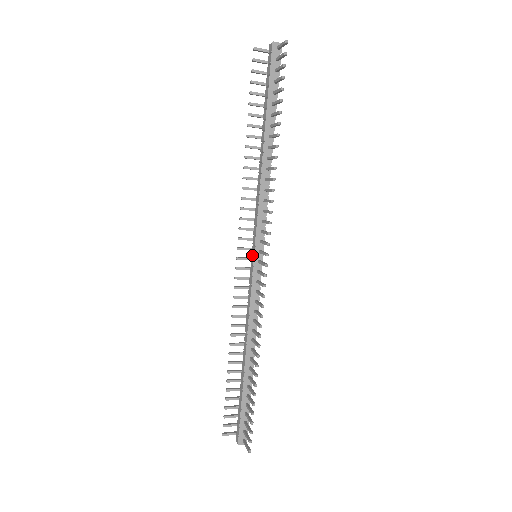
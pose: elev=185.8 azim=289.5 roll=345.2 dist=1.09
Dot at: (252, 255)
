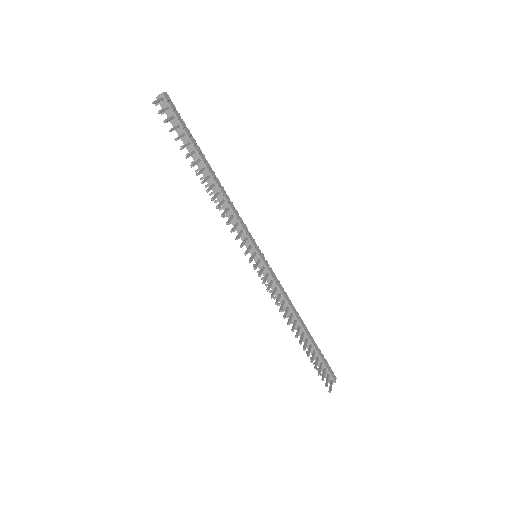
Dot at: occluded
